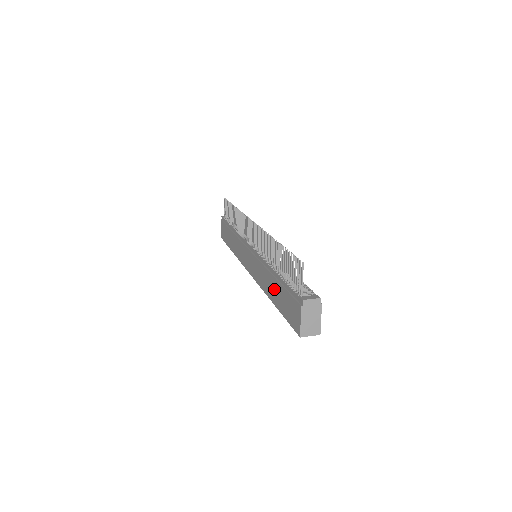
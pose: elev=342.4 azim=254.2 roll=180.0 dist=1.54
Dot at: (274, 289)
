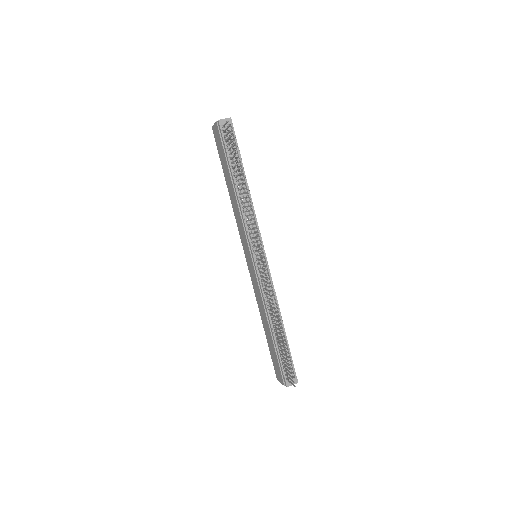
Dot at: (267, 331)
